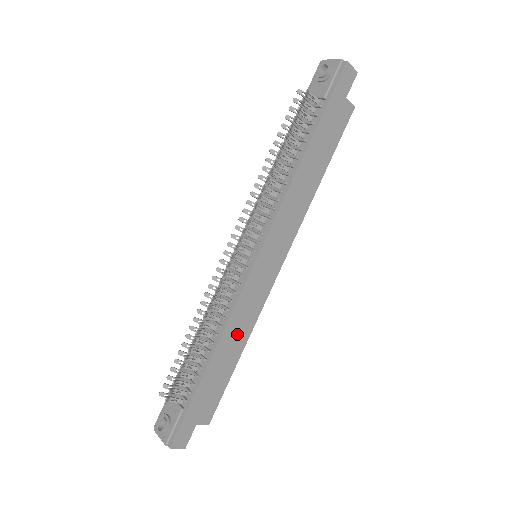
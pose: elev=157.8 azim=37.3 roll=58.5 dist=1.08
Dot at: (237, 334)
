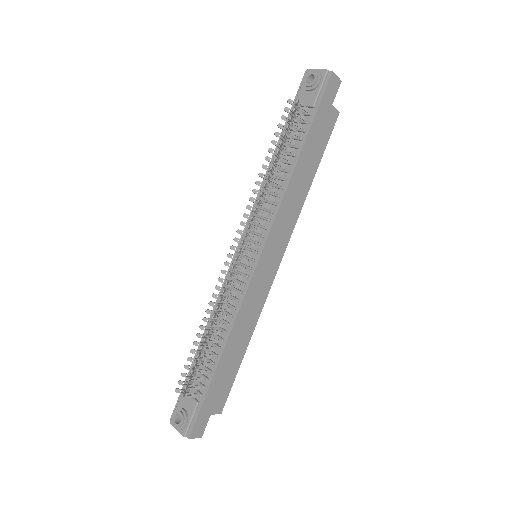
Dot at: (243, 329)
